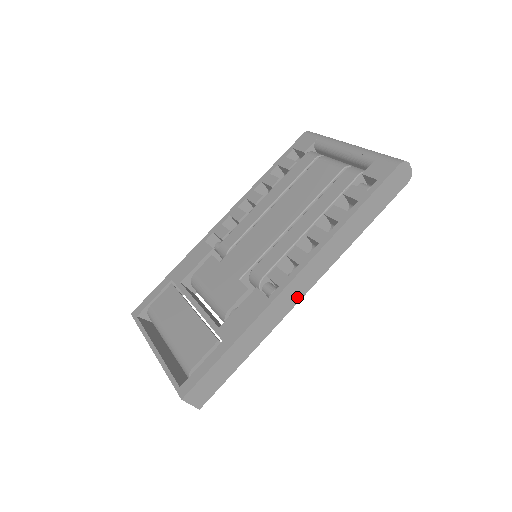
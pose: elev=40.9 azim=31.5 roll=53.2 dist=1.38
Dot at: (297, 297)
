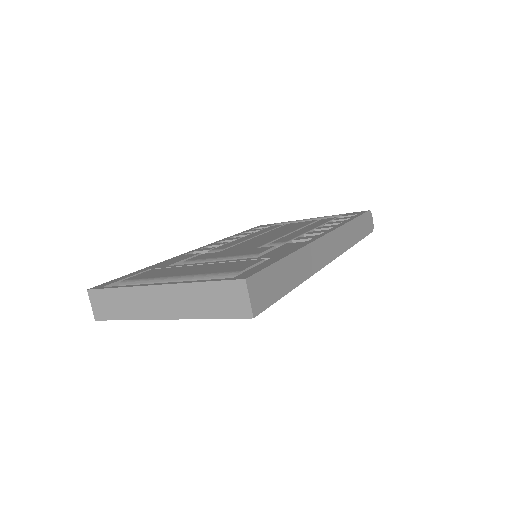
Dot at: (326, 258)
